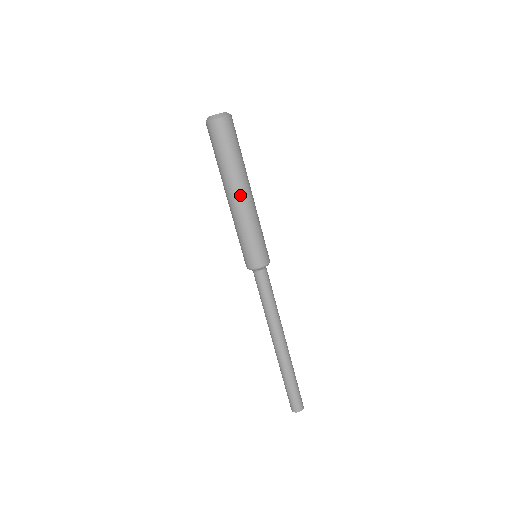
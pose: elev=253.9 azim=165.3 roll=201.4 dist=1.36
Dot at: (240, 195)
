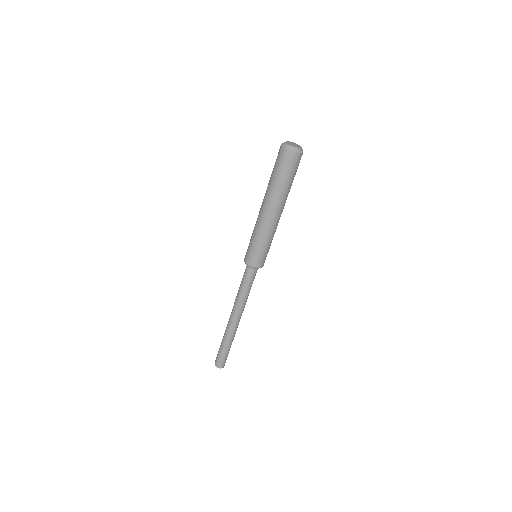
Dot at: (278, 214)
